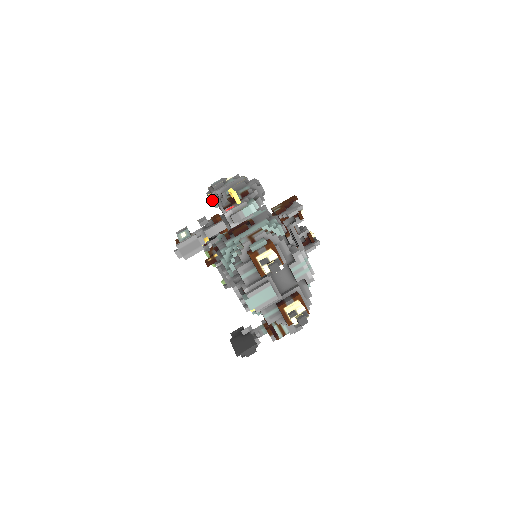
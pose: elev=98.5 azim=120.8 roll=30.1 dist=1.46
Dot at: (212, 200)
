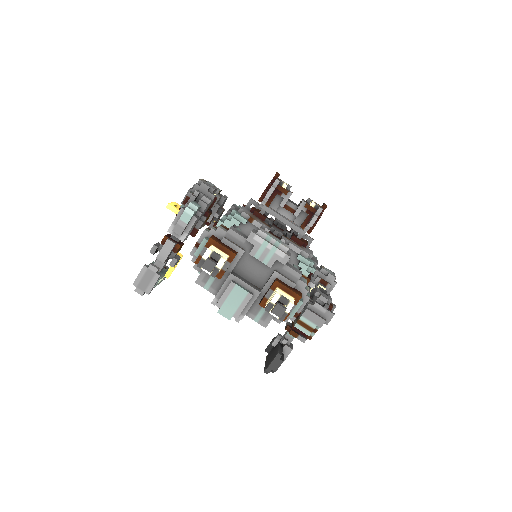
Dot at: occluded
